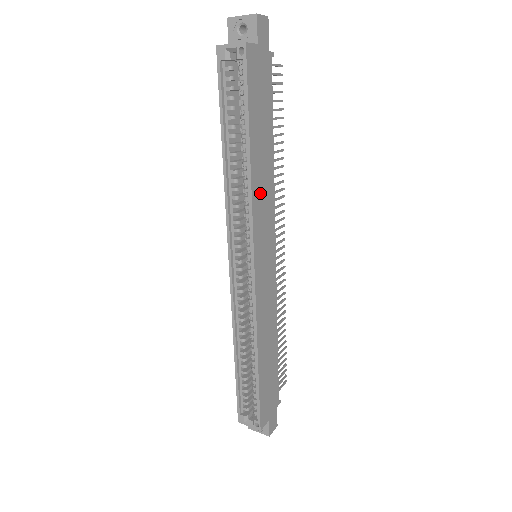
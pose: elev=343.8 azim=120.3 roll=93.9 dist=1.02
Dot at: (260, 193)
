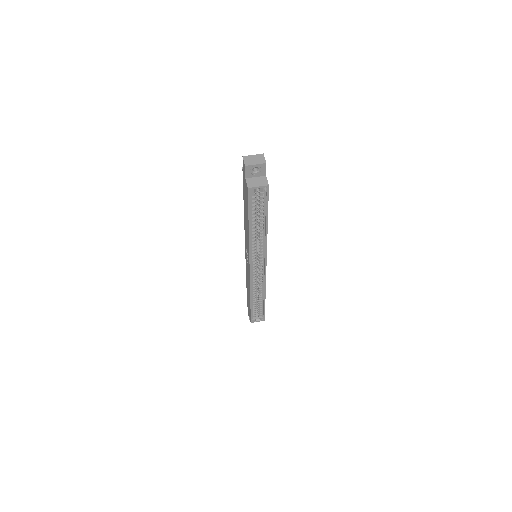
Dot at: occluded
